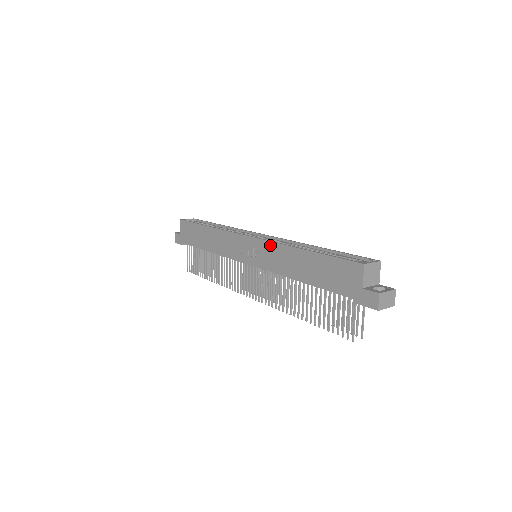
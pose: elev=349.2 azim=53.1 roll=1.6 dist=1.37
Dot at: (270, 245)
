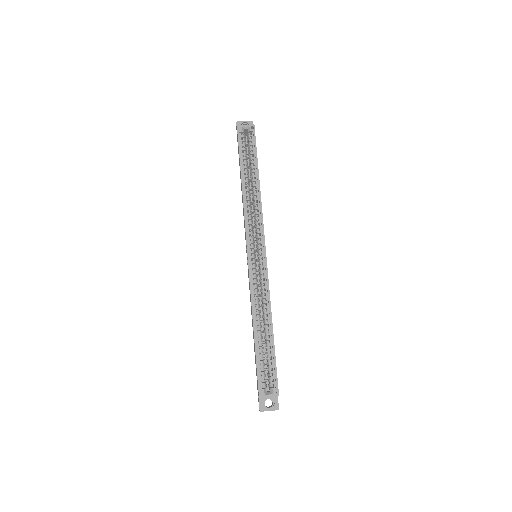
Dot at: occluded
